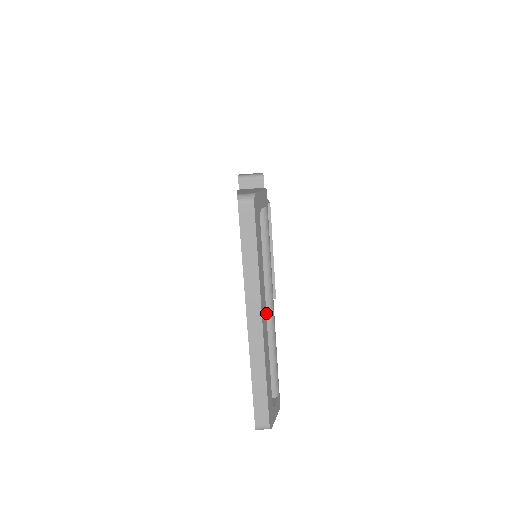
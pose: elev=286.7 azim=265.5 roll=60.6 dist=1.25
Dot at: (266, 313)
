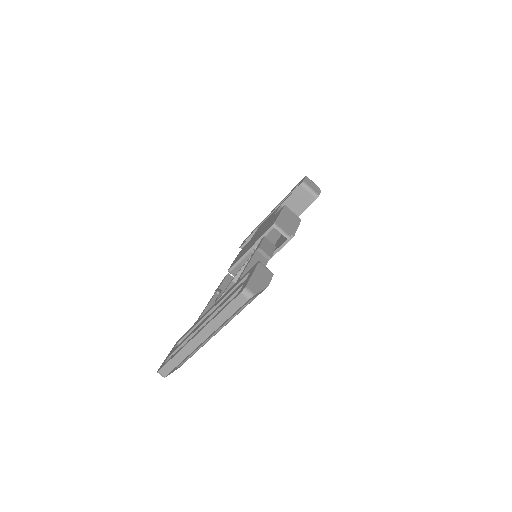
Dot at: occluded
